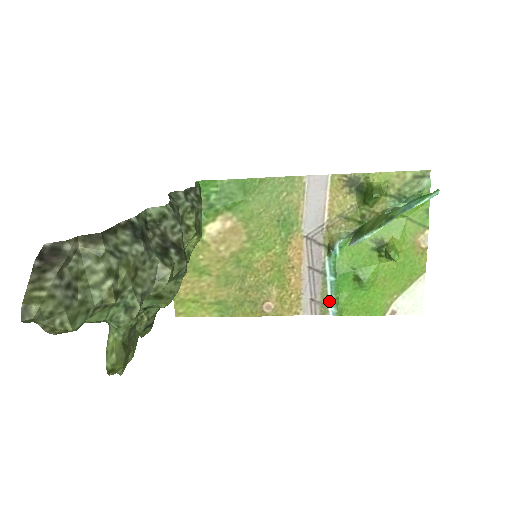
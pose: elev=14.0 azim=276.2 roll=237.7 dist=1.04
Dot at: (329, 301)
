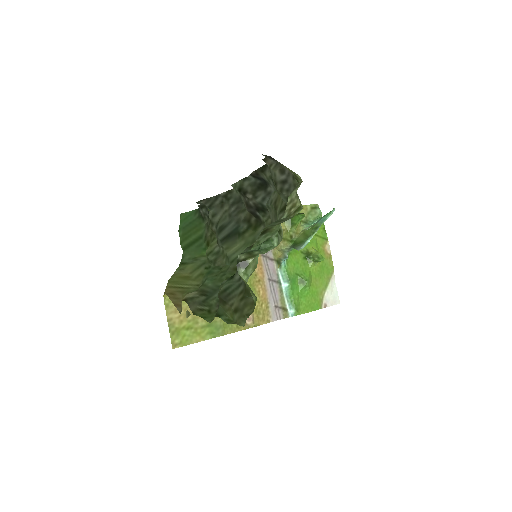
Dot at: (287, 305)
